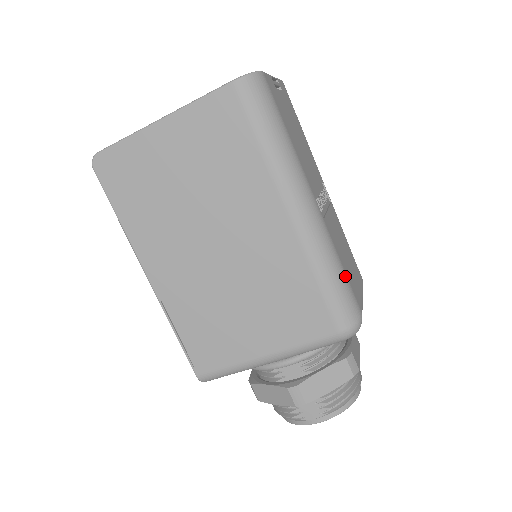
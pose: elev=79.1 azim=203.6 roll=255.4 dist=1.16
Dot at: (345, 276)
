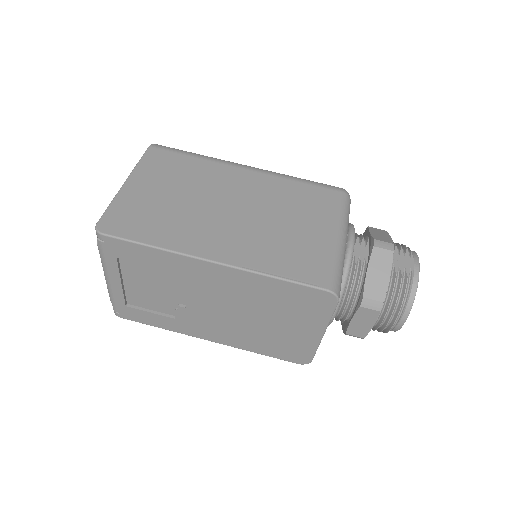
Dot at: occluded
